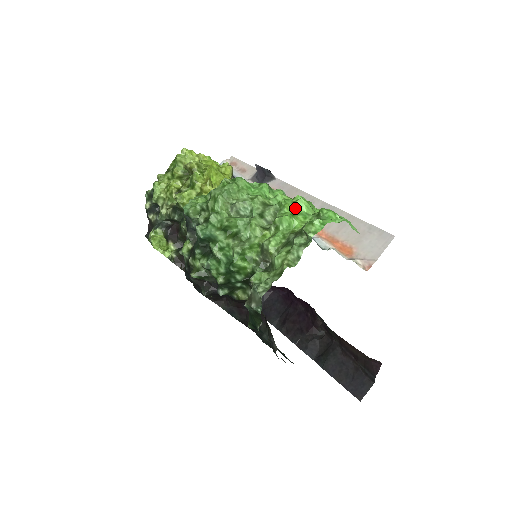
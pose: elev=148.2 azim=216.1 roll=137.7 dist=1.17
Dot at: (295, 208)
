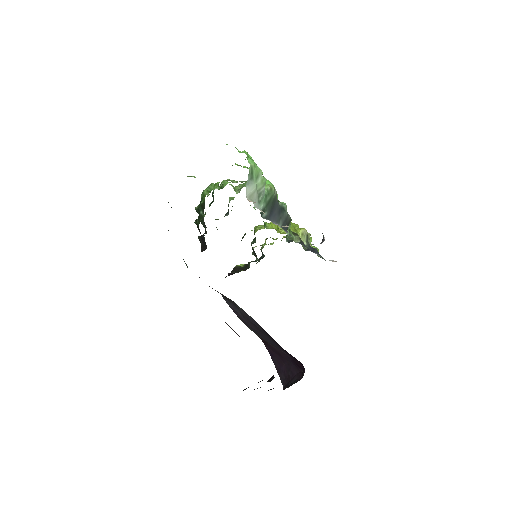
Dot at: (247, 168)
